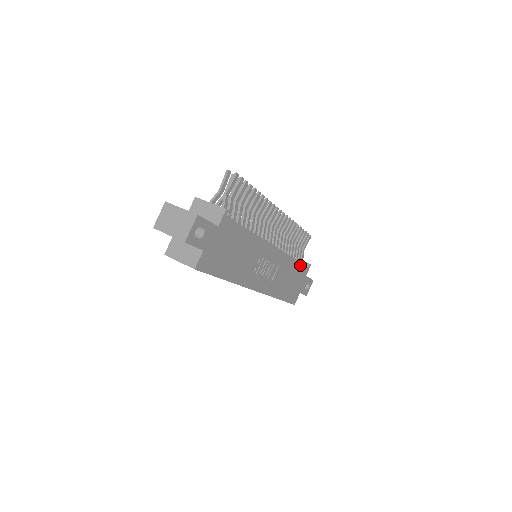
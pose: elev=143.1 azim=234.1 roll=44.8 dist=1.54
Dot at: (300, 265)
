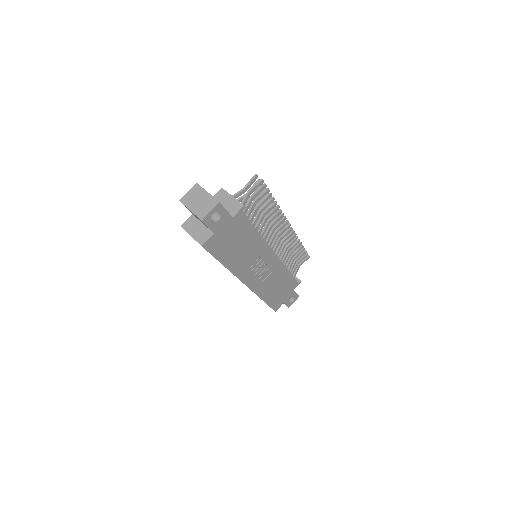
Dot at: (291, 278)
